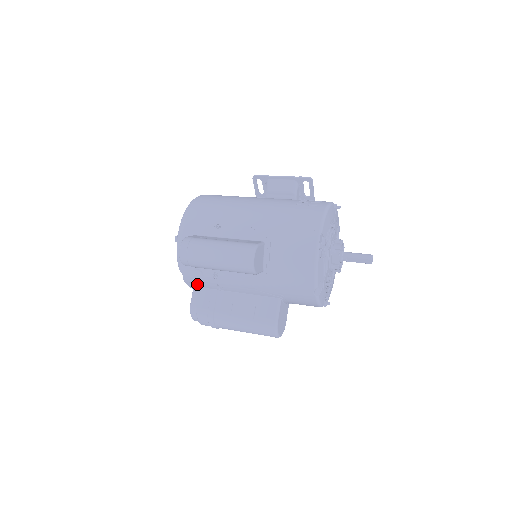
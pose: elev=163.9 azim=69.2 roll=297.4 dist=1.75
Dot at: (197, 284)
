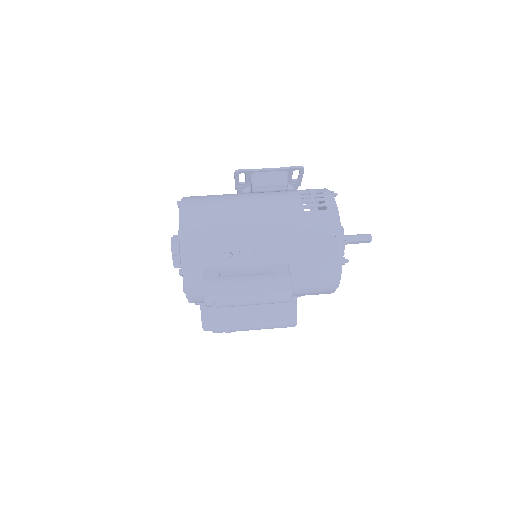
Dot at: occluded
